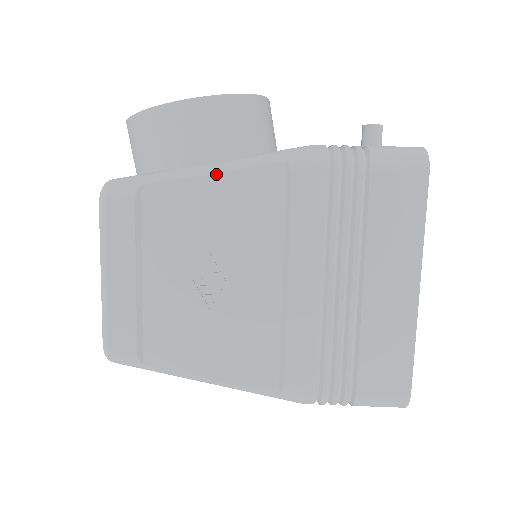
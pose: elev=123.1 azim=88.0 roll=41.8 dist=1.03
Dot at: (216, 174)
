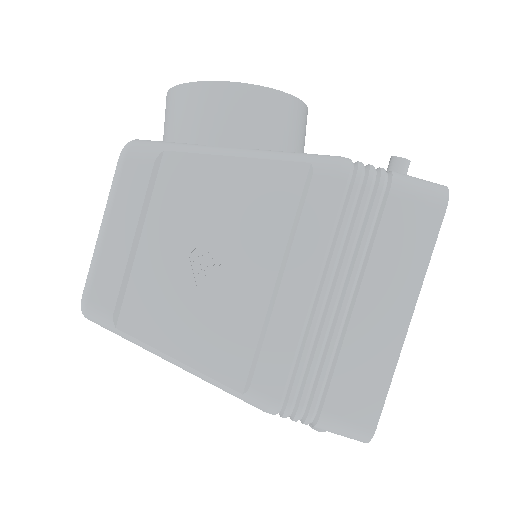
Dot at: (239, 158)
